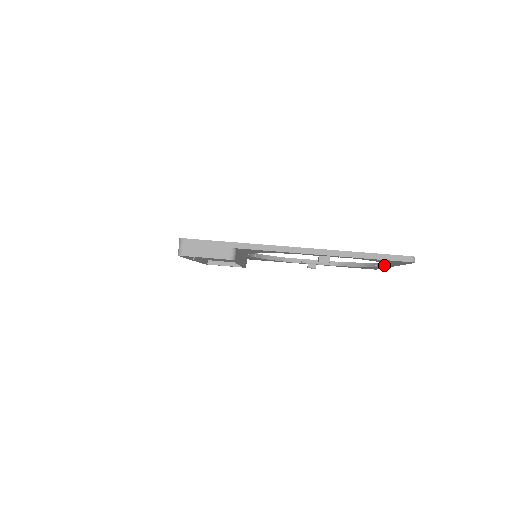
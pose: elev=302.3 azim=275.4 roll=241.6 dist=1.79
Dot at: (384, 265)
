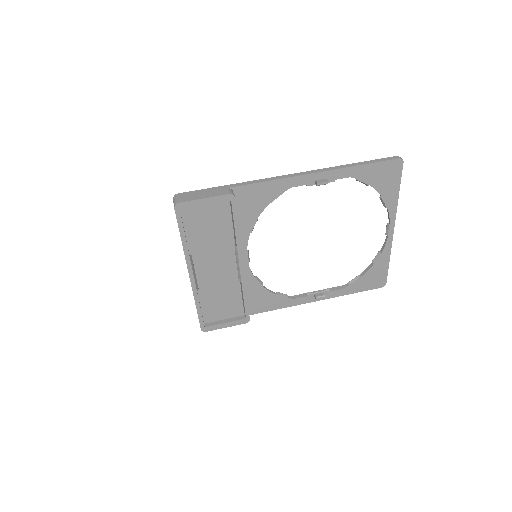
Dot at: occluded
